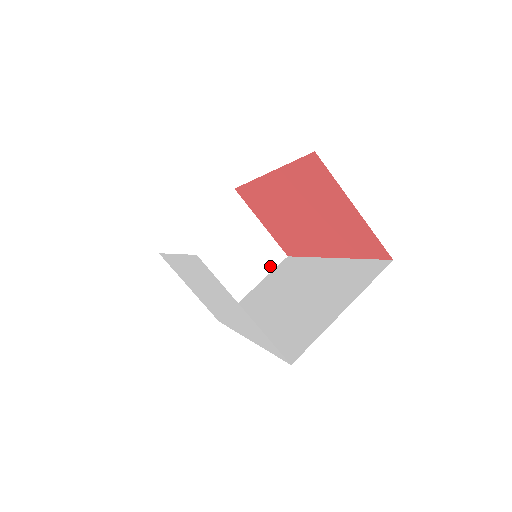
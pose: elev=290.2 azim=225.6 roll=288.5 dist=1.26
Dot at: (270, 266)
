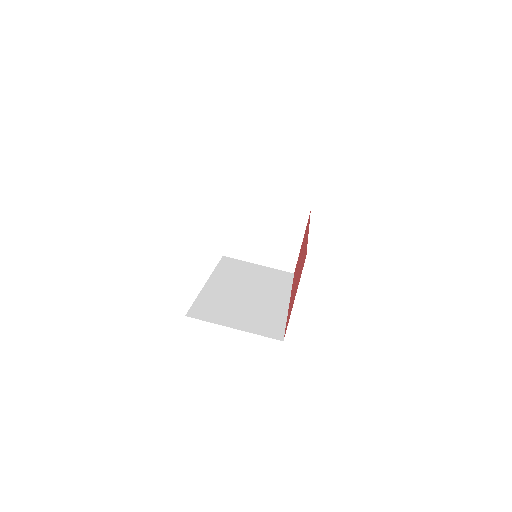
Dot at: (279, 266)
